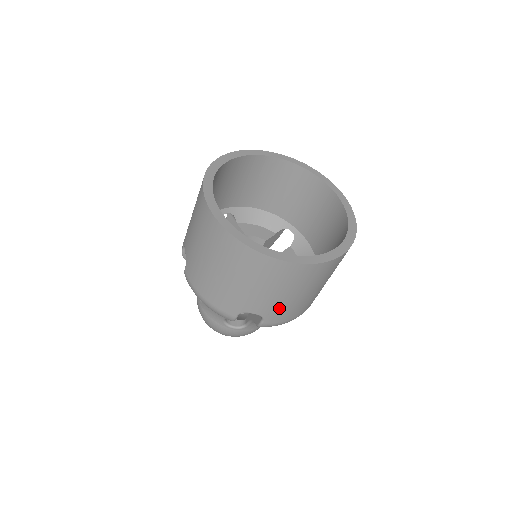
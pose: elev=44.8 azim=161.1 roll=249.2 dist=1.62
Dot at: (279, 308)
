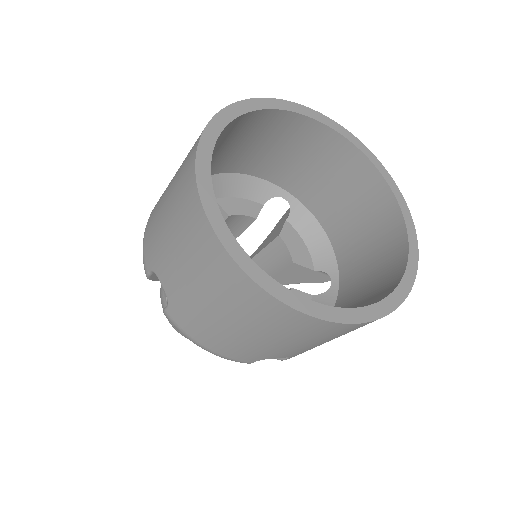
Dot at: (188, 306)
